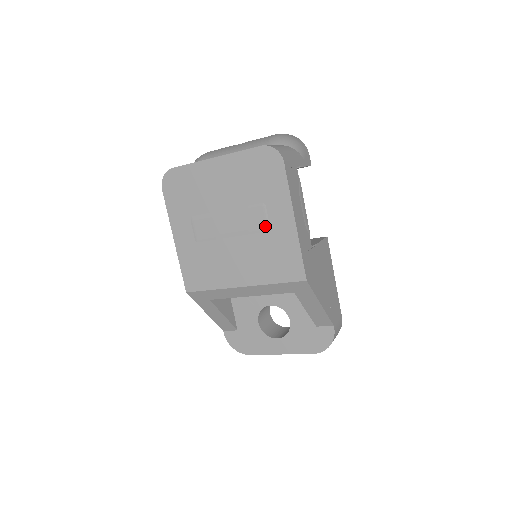
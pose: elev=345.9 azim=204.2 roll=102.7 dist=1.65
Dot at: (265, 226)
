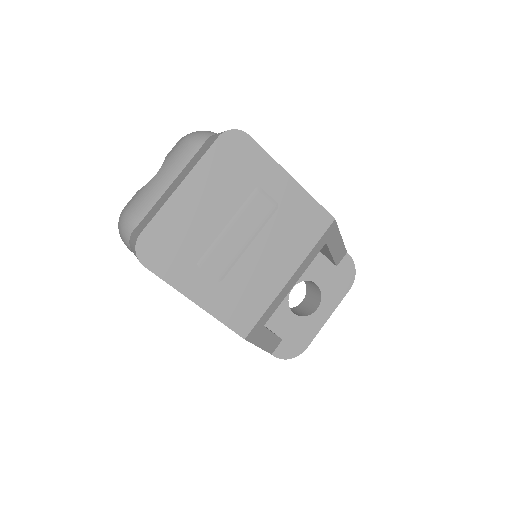
Dot at: (272, 206)
